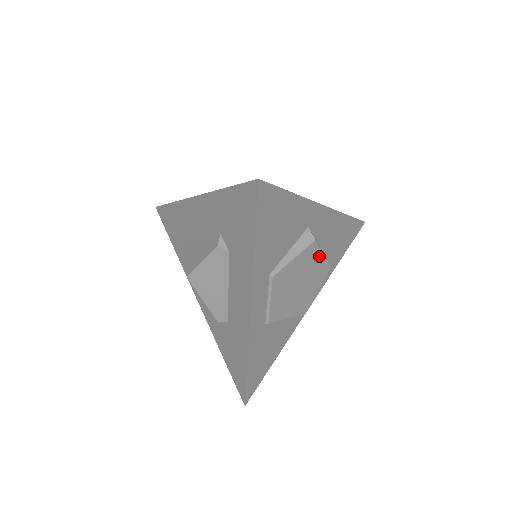
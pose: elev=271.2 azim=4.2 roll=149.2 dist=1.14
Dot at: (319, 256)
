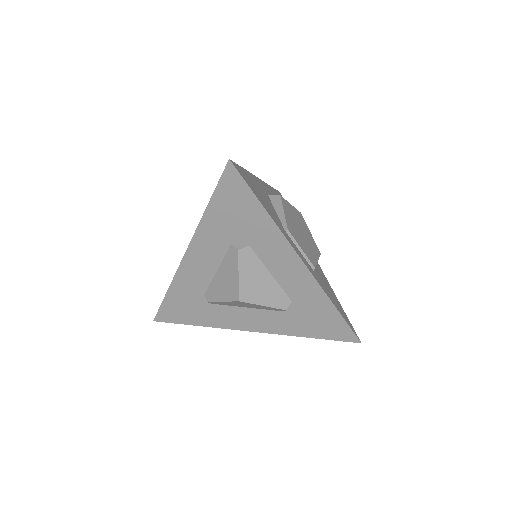
Dot at: (291, 207)
